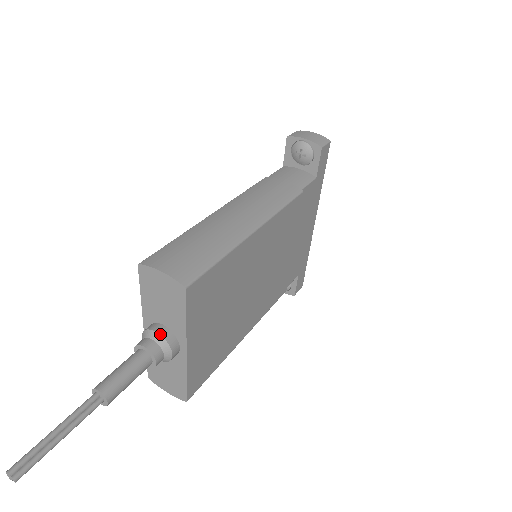
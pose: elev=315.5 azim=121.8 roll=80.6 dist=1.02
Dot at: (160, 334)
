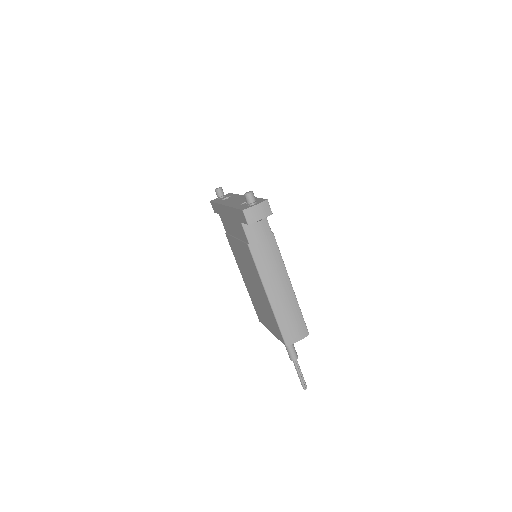
Dot at: occluded
